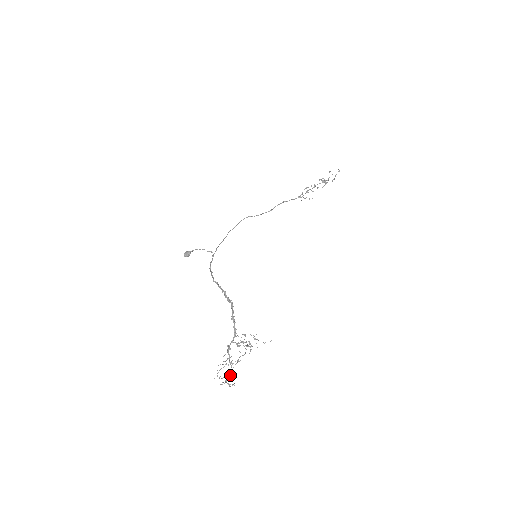
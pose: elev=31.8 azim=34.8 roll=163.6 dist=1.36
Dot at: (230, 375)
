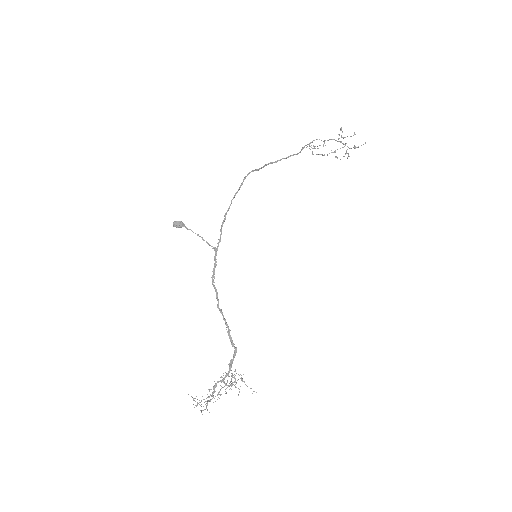
Dot at: occluded
